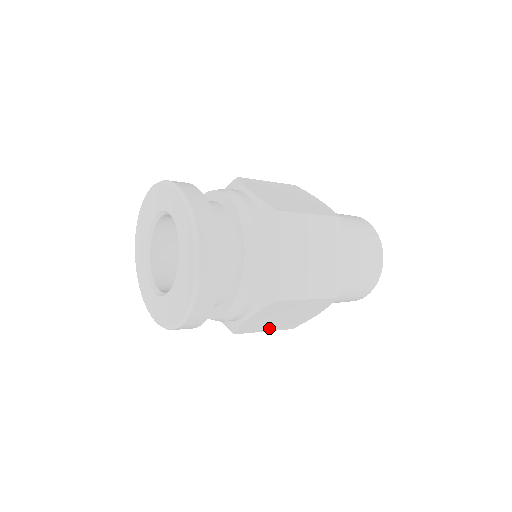
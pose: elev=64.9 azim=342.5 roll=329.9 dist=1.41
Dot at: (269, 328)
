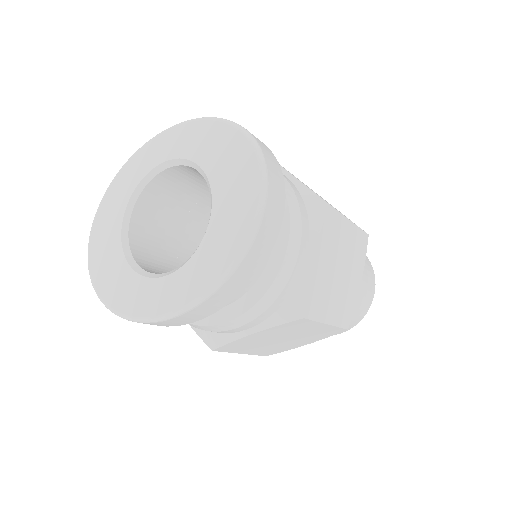
Dot at: (330, 313)
